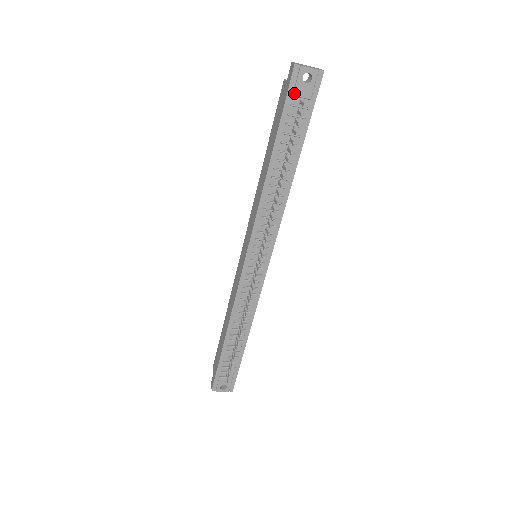
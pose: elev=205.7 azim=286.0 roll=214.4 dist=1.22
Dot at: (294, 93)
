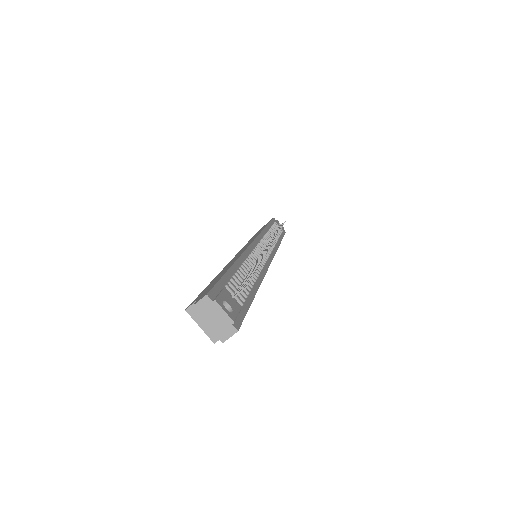
Dot at: (275, 222)
